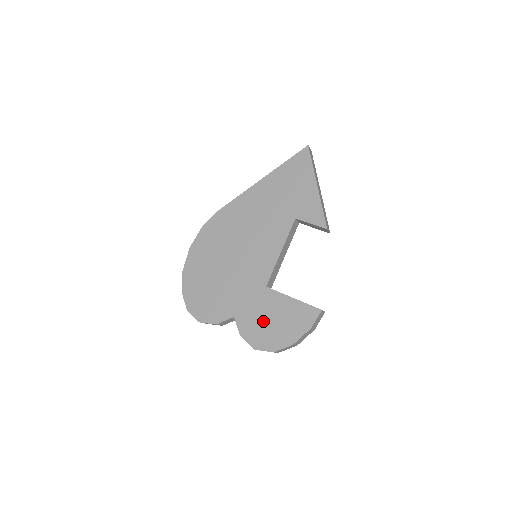
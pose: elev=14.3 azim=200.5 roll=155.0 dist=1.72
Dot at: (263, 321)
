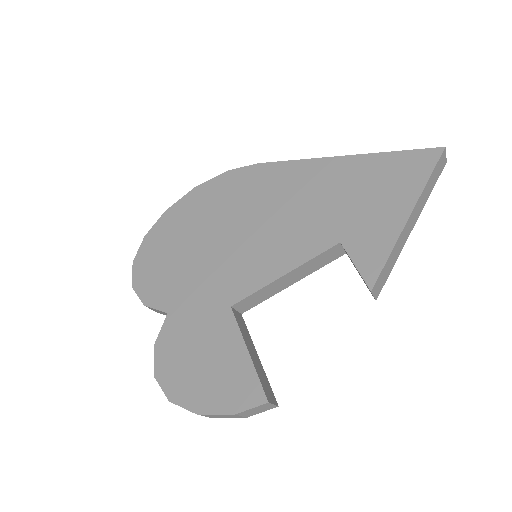
Dot at: (191, 349)
